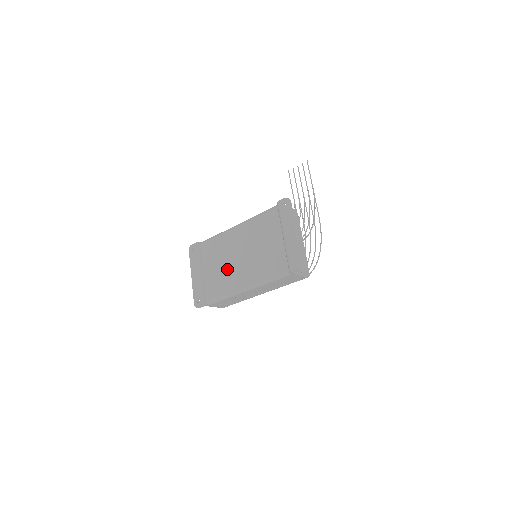
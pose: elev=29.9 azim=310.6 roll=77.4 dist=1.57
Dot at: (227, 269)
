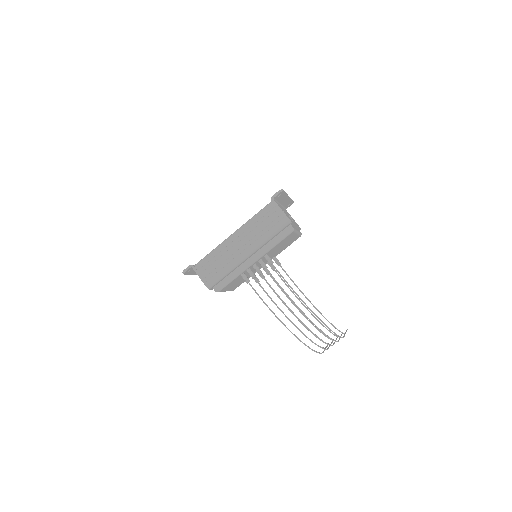
Dot at: occluded
